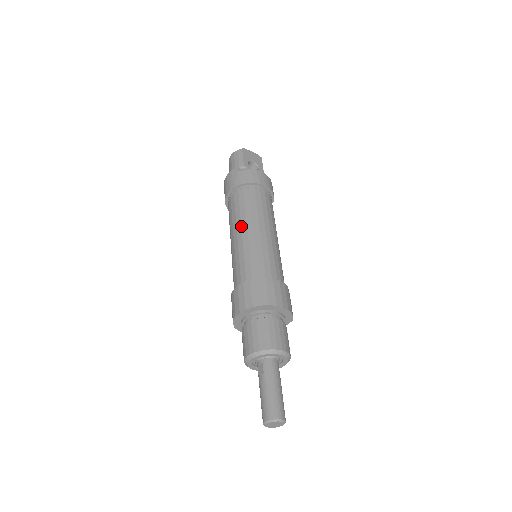
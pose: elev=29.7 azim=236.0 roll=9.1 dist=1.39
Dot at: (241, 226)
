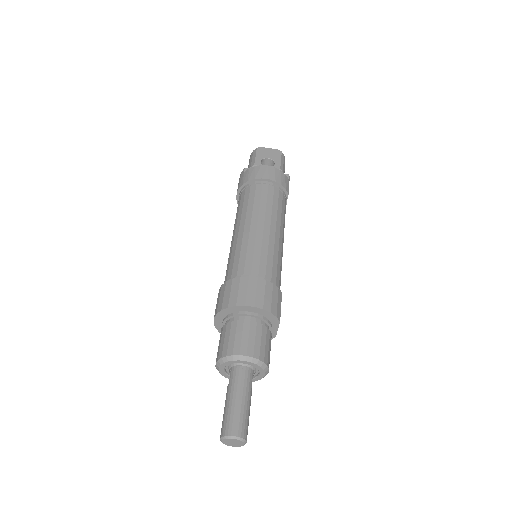
Dot at: (235, 227)
